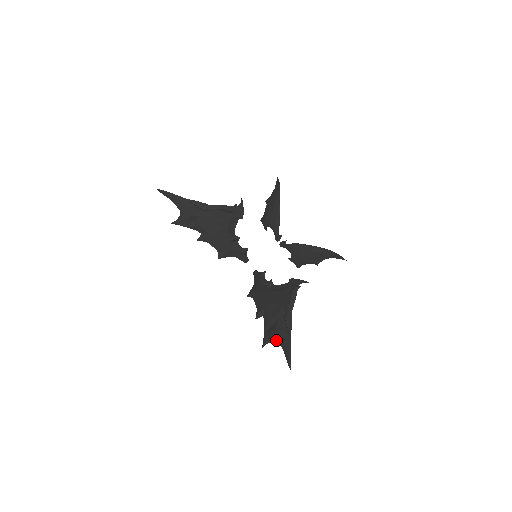
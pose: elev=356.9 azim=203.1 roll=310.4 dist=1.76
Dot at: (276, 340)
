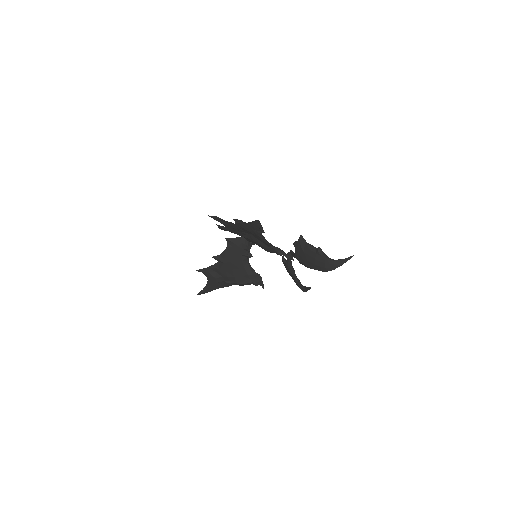
Dot at: (208, 280)
